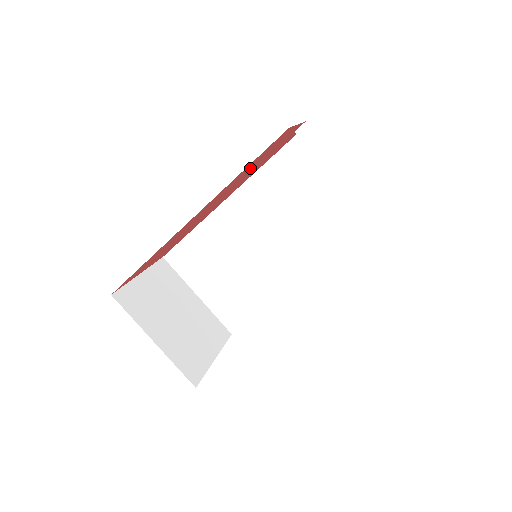
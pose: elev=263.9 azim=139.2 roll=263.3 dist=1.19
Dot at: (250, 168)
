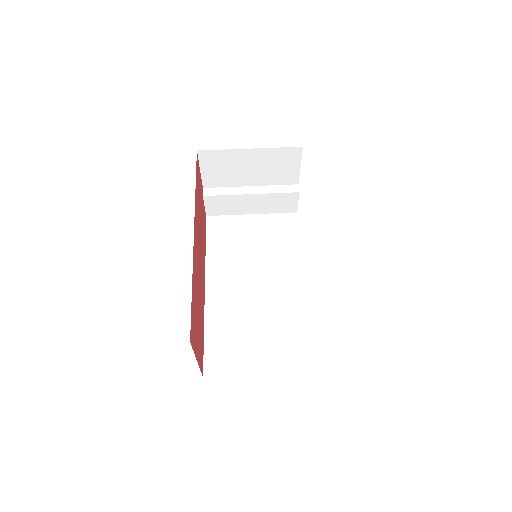
Dot at: (198, 205)
